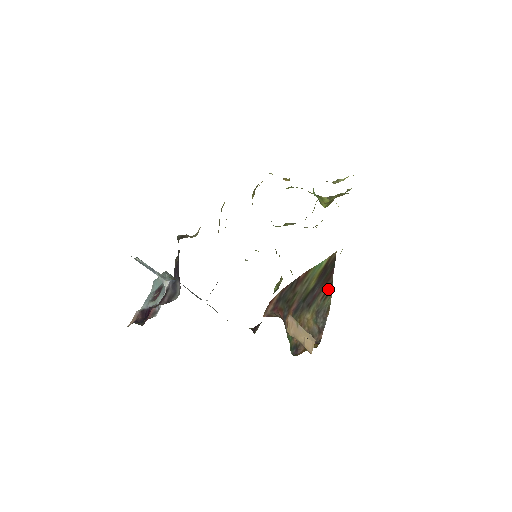
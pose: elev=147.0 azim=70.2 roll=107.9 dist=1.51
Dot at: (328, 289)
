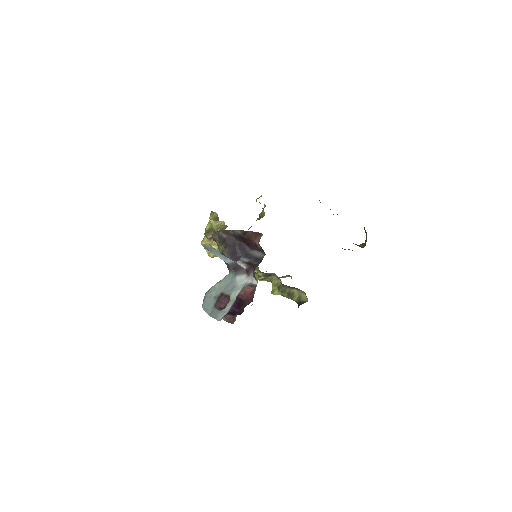
Dot at: occluded
